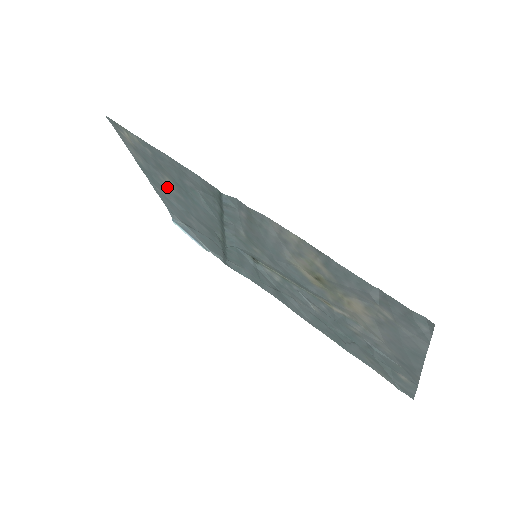
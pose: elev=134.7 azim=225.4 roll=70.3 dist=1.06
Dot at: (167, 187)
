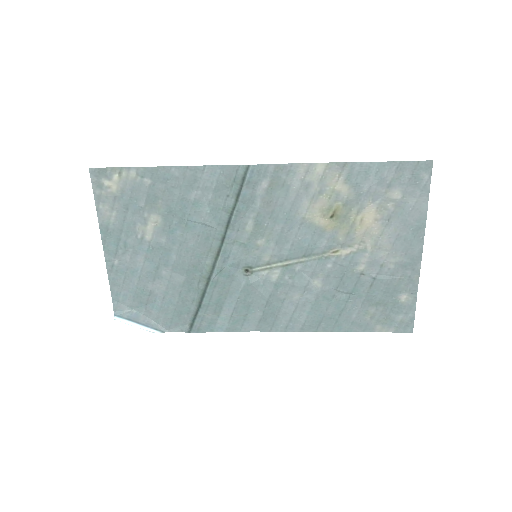
Dot at: (141, 239)
